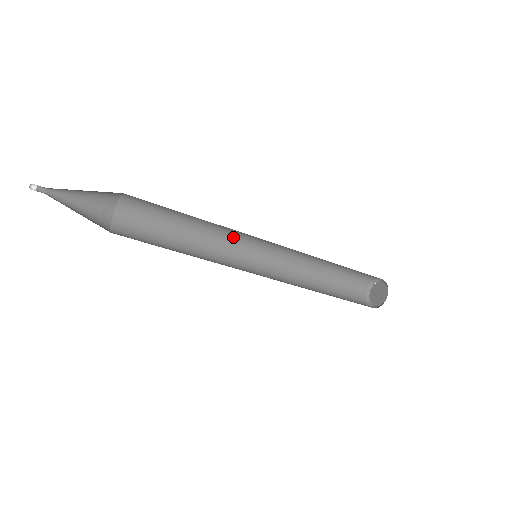
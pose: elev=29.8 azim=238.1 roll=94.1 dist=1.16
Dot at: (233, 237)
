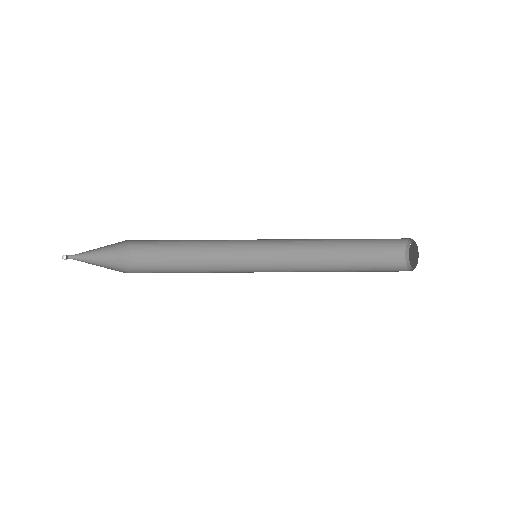
Dot at: (235, 249)
